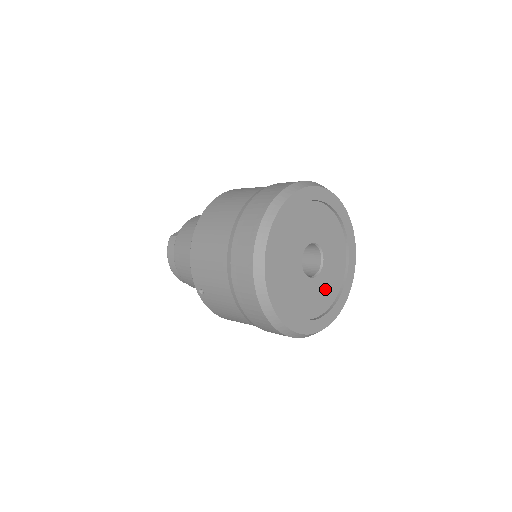
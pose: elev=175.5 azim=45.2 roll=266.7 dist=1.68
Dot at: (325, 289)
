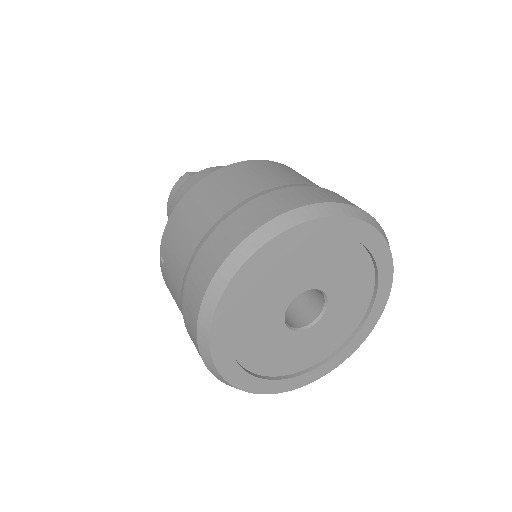
Dot at: (303, 350)
